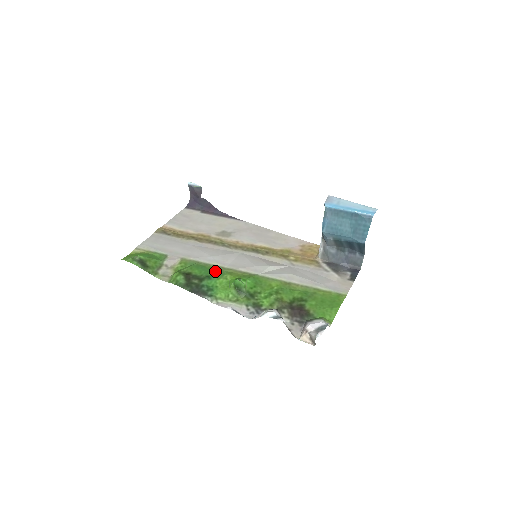
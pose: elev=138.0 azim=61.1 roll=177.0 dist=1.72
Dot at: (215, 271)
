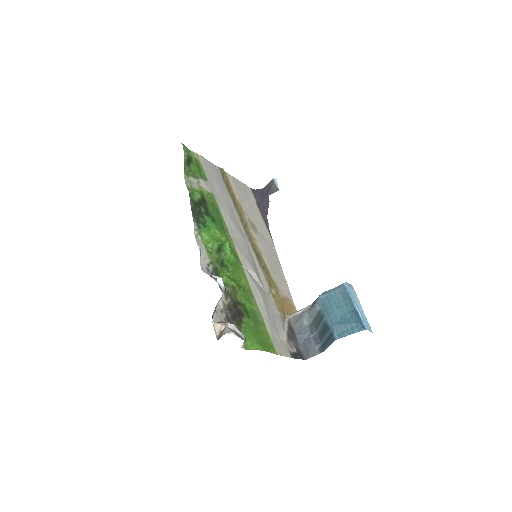
Dot at: (221, 225)
